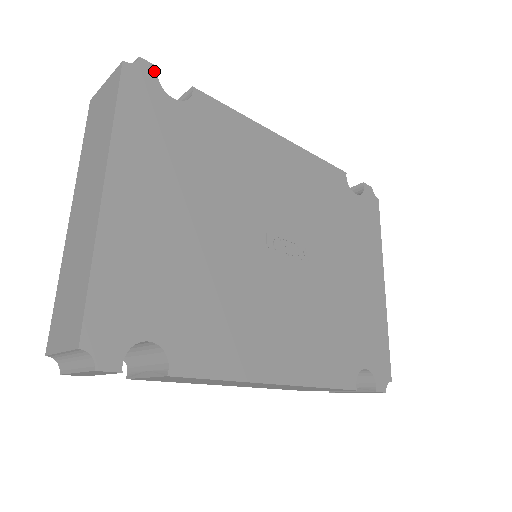
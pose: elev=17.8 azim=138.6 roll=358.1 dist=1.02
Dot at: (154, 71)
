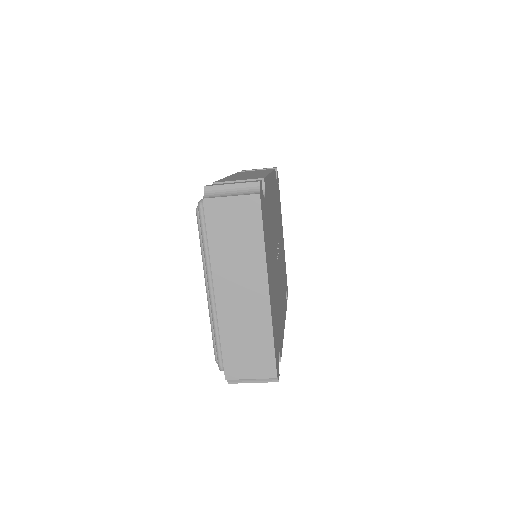
Dot at: occluded
